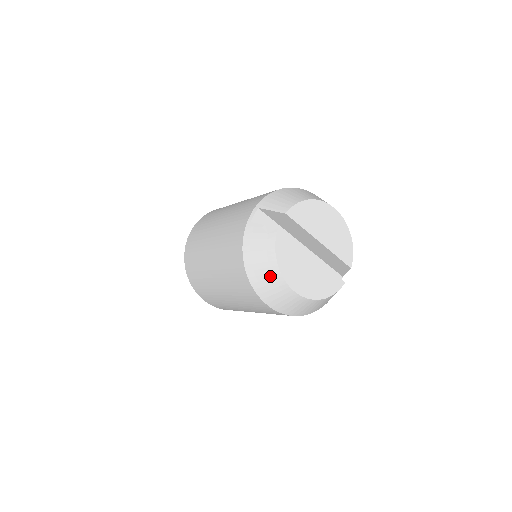
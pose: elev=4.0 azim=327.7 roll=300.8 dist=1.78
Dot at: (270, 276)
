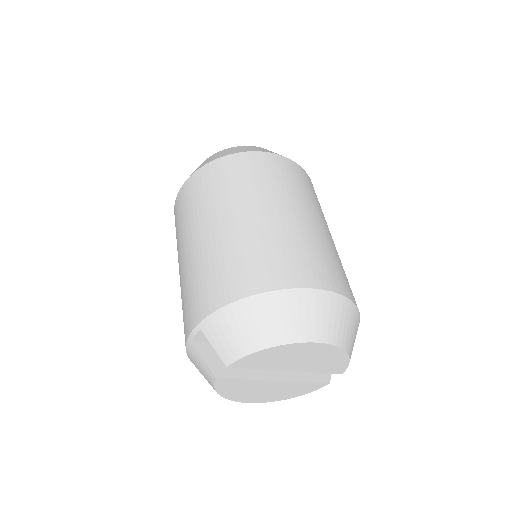
Dot at: occluded
